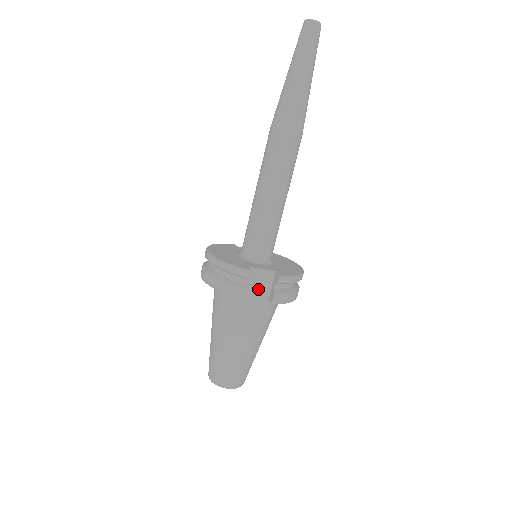
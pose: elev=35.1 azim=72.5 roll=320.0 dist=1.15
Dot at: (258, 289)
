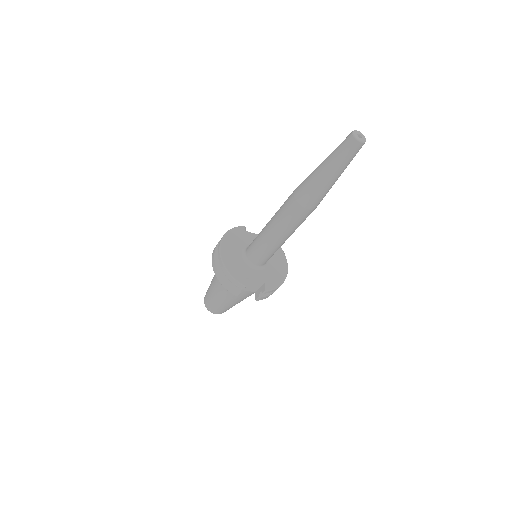
Dot at: (249, 287)
